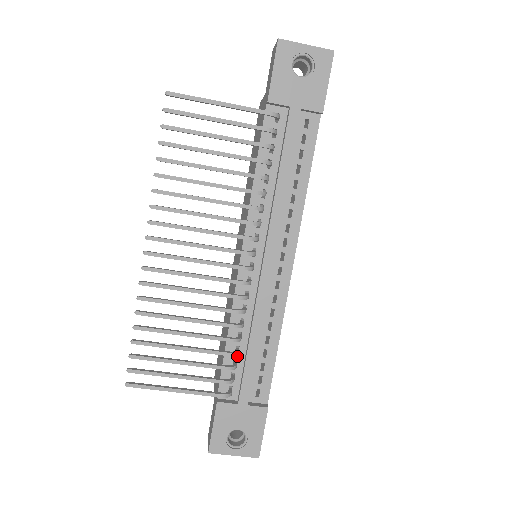
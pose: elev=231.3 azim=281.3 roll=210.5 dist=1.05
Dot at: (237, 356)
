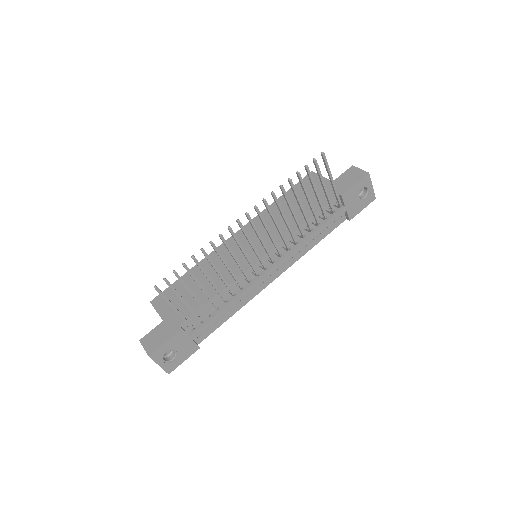
Dot at: (211, 308)
